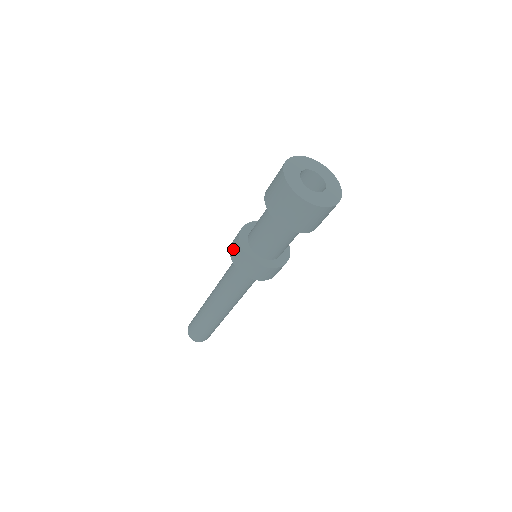
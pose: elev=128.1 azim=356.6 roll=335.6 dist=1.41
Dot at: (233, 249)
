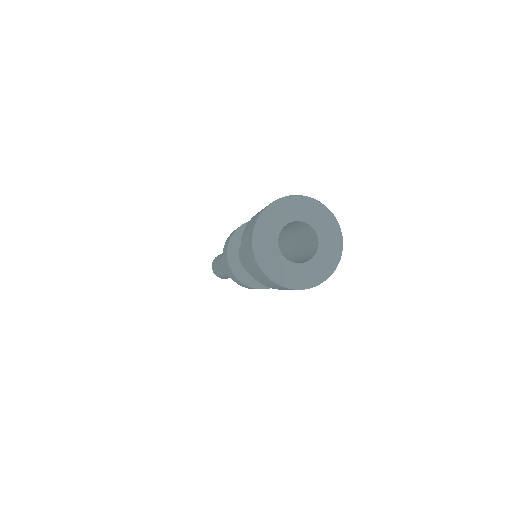
Dot at: occluded
